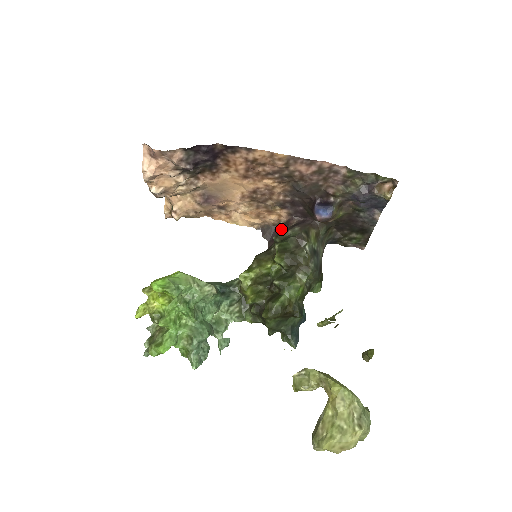
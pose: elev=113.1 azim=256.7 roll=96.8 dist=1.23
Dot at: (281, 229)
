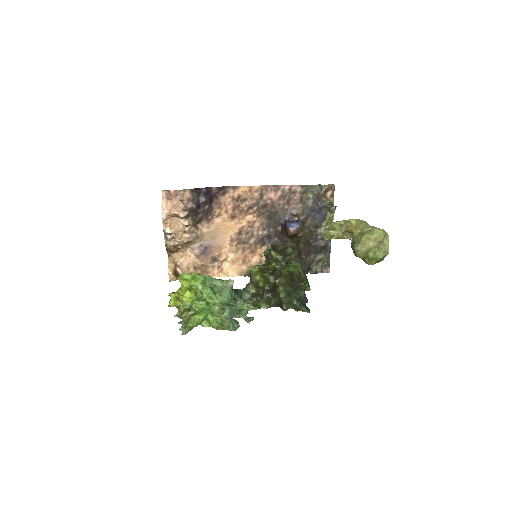
Dot at: occluded
